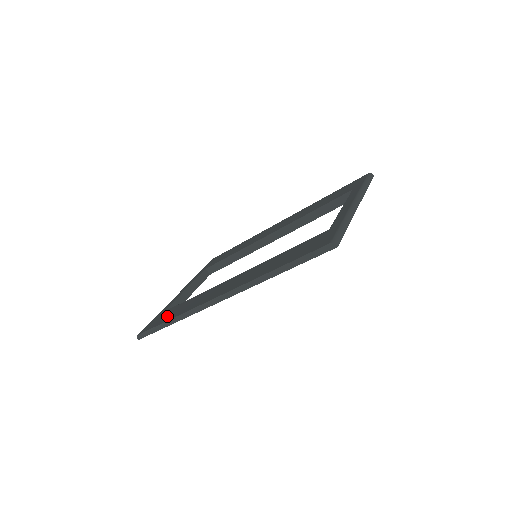
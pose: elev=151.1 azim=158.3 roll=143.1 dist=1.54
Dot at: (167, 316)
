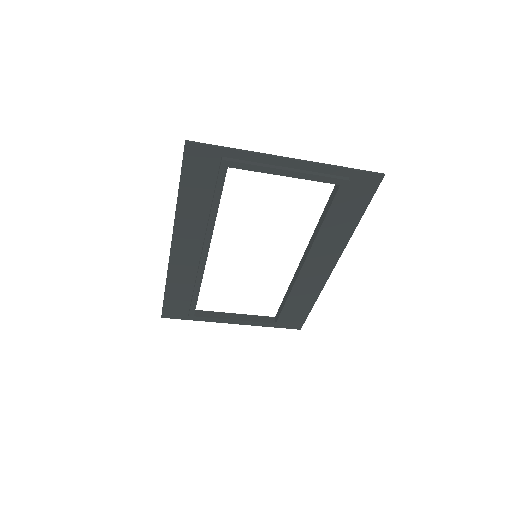
Dot at: occluded
